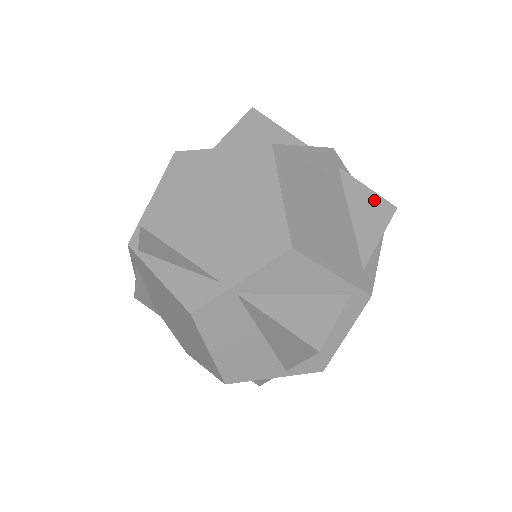
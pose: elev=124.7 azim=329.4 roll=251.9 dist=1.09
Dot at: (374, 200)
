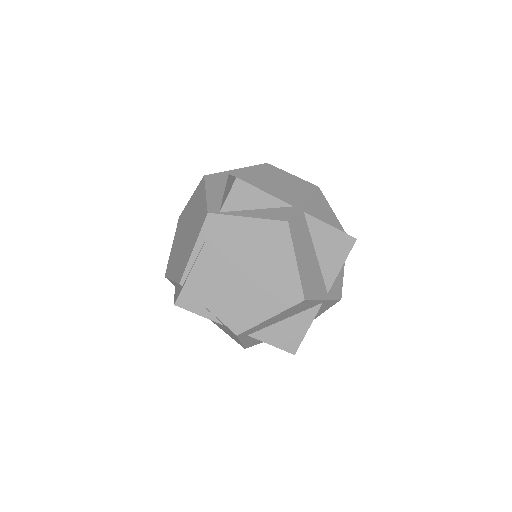
Dot at: occluded
